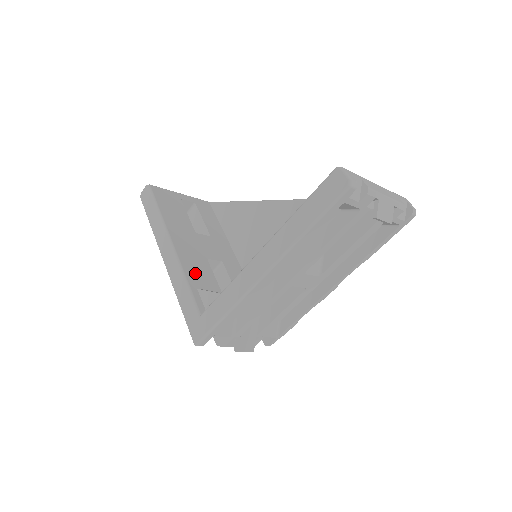
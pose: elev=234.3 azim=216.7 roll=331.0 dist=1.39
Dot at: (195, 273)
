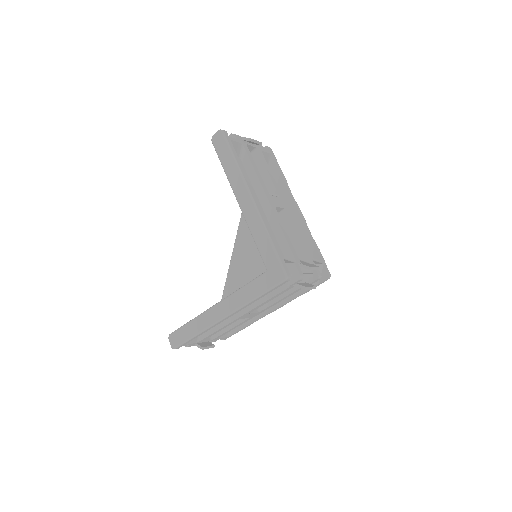
Dot at: occluded
